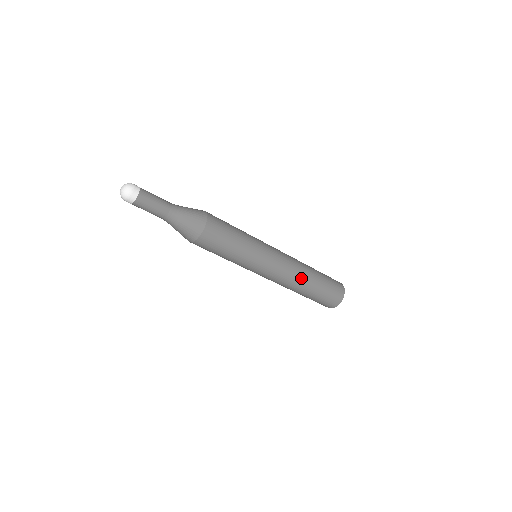
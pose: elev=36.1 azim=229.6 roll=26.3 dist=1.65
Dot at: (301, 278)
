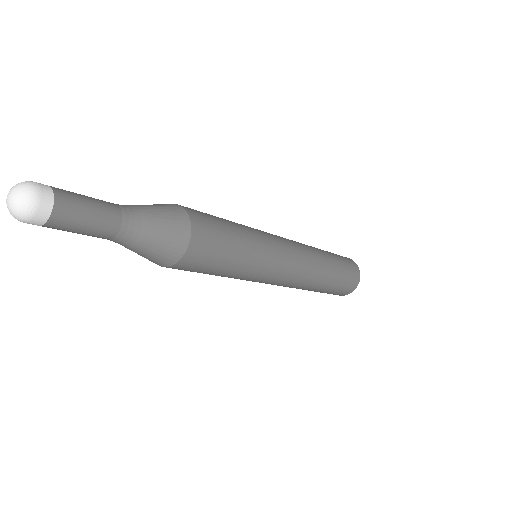
Dot at: (319, 270)
